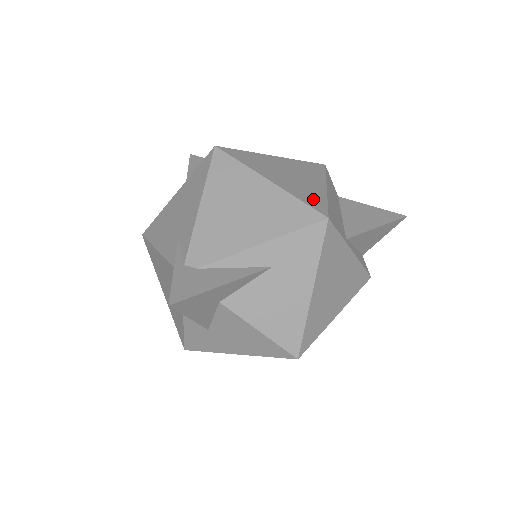
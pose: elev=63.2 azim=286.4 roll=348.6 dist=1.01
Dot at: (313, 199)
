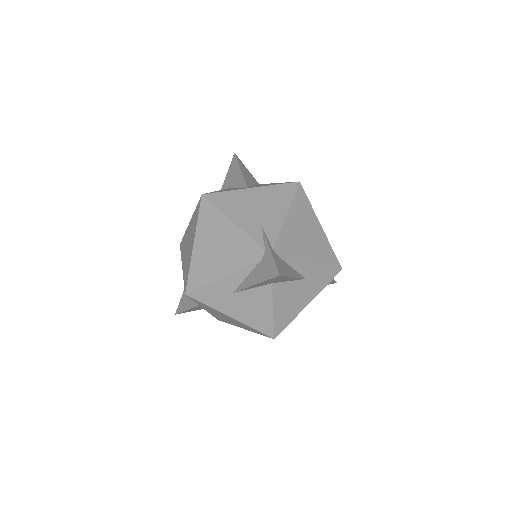
Dot at: occluded
